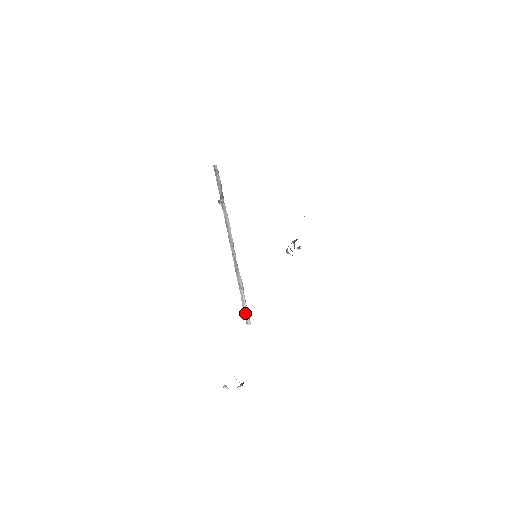
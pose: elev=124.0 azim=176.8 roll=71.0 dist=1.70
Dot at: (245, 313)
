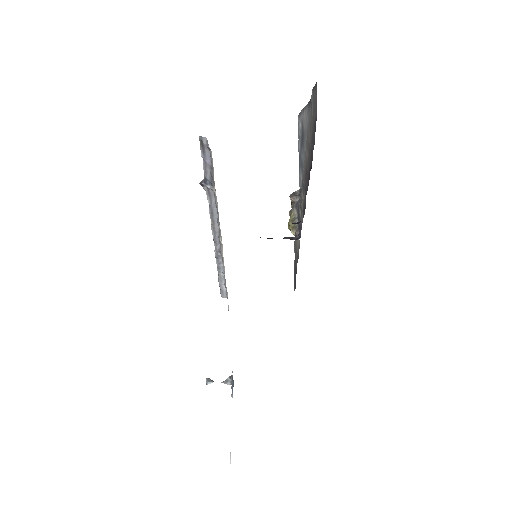
Dot at: (221, 290)
